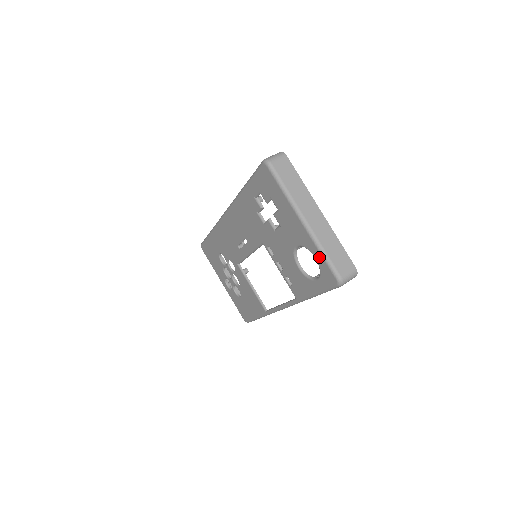
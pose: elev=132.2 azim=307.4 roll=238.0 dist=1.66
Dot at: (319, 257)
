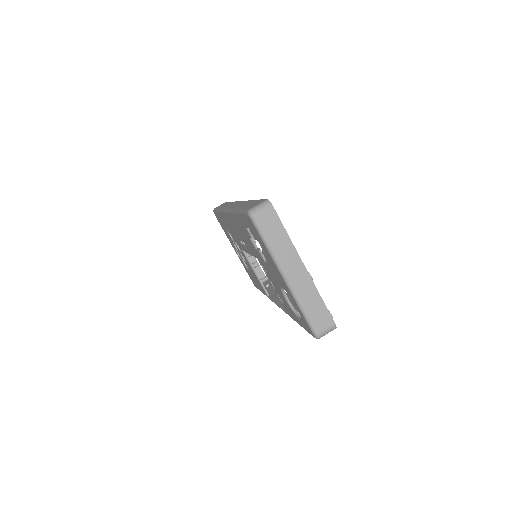
Dot at: (299, 311)
